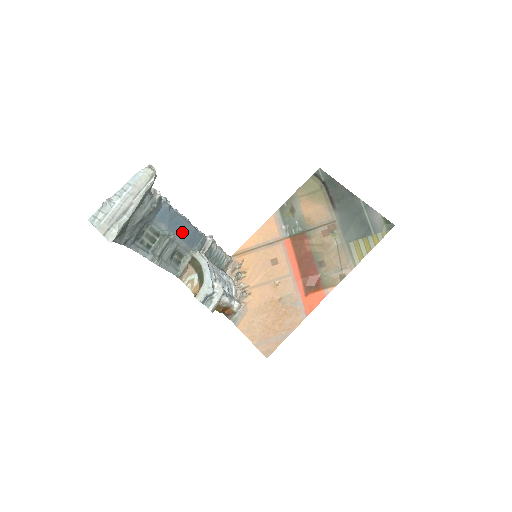
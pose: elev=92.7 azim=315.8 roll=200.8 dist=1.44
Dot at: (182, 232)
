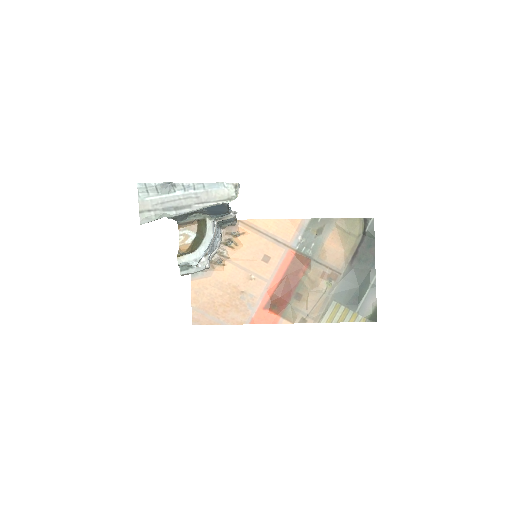
Dot at: (214, 210)
